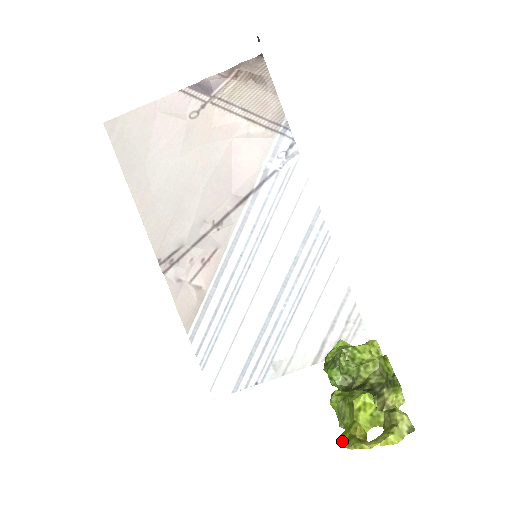
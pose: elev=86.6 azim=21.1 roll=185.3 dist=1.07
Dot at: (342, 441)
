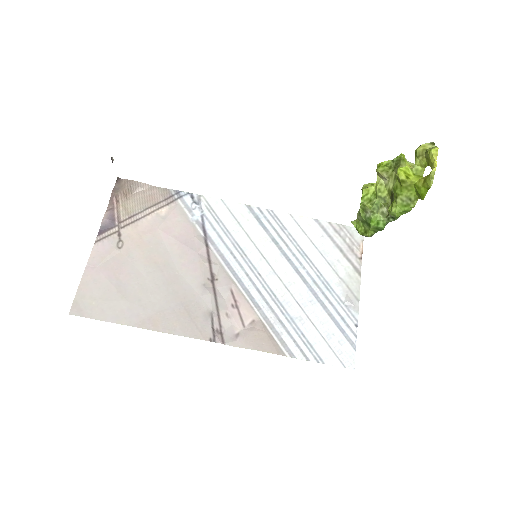
Dot at: (425, 194)
